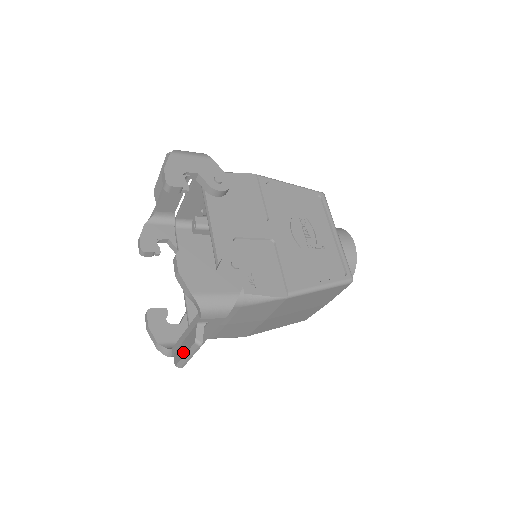
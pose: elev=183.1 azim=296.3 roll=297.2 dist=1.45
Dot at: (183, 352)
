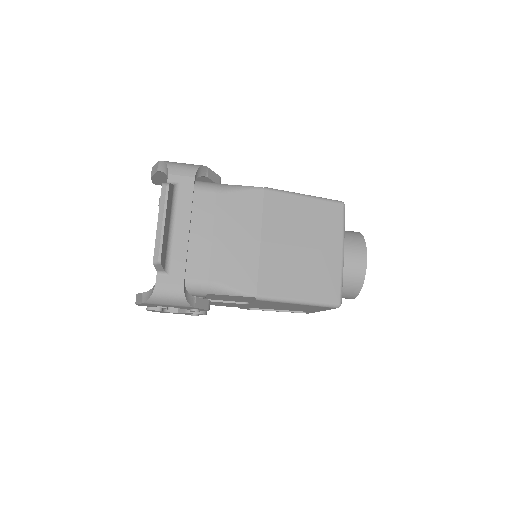
Dot at: (158, 227)
